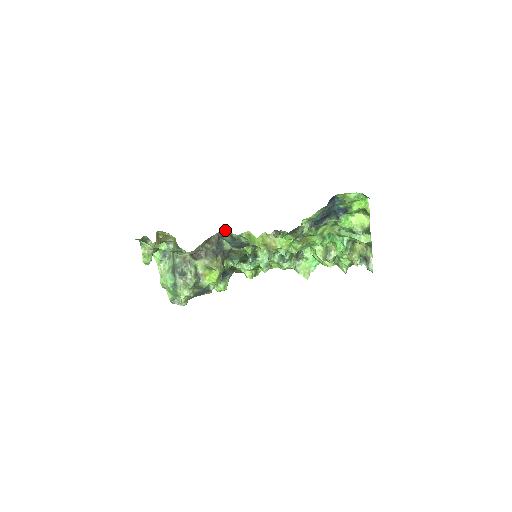
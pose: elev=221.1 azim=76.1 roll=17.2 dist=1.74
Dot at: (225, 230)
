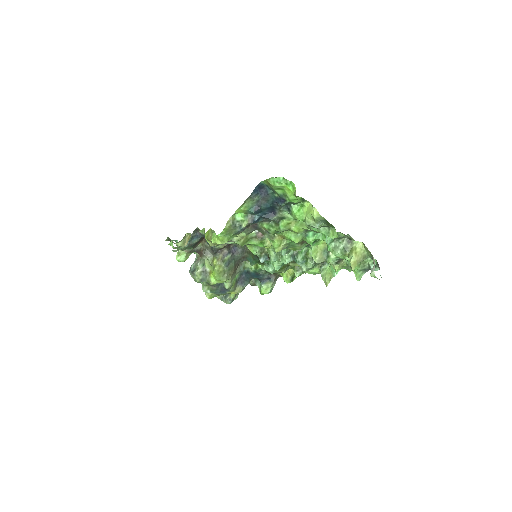
Dot at: (196, 228)
